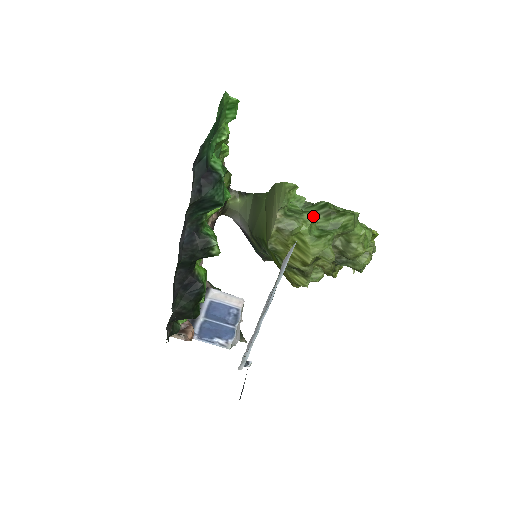
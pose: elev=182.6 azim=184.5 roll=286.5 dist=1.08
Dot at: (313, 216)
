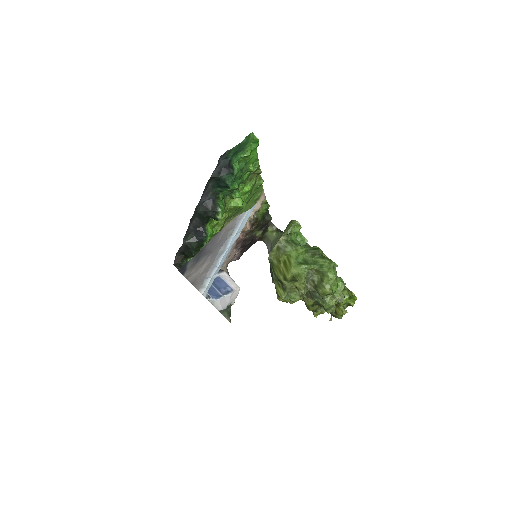
Dot at: (303, 249)
